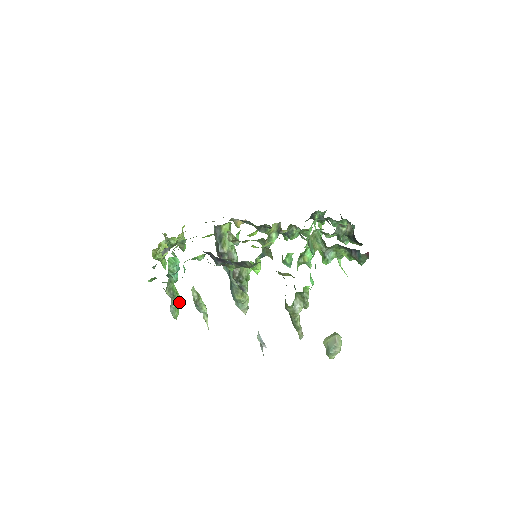
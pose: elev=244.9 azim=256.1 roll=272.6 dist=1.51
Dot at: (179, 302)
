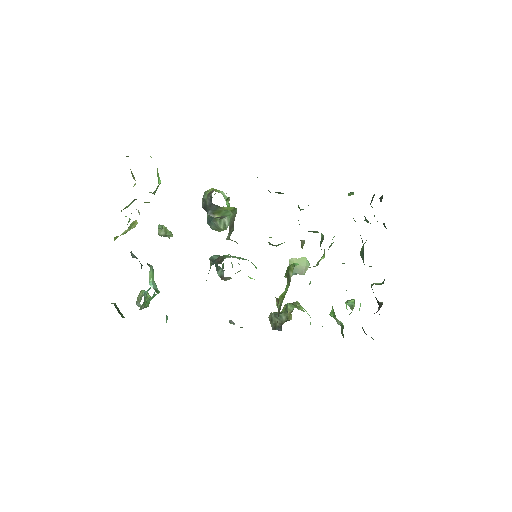
Dot at: occluded
